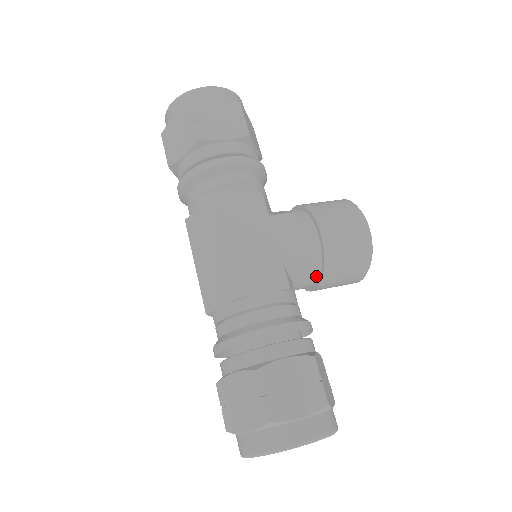
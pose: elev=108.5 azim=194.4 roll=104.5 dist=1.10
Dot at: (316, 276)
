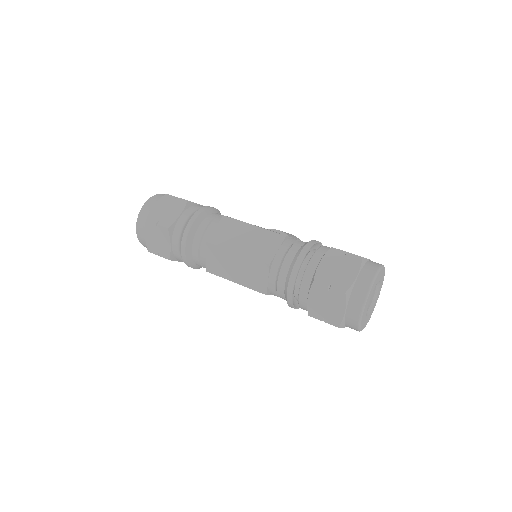
Dot at: occluded
